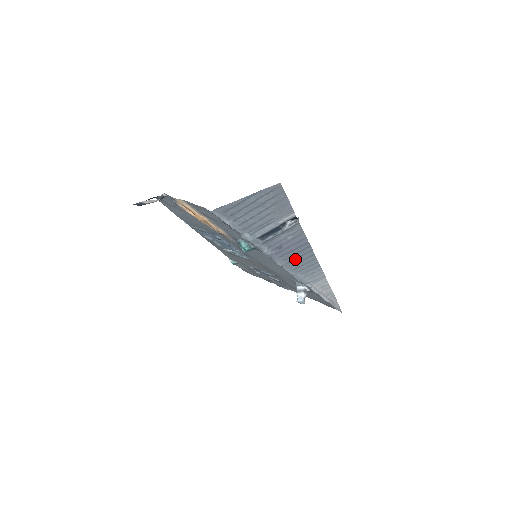
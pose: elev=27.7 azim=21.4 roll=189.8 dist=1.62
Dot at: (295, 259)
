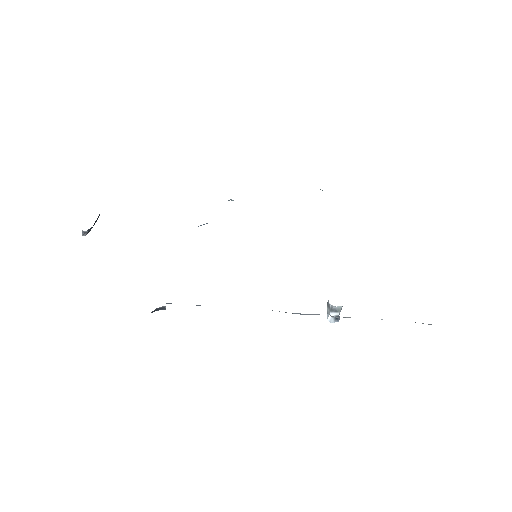
Dot at: occluded
